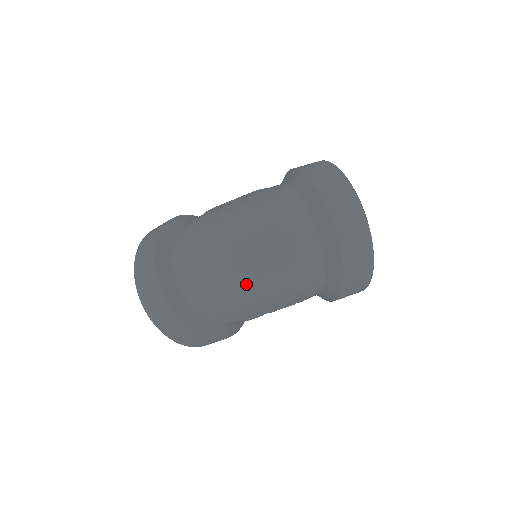
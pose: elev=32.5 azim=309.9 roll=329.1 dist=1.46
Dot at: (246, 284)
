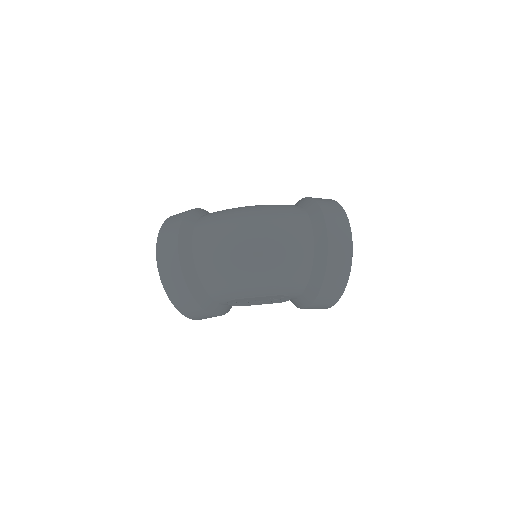
Dot at: (248, 261)
